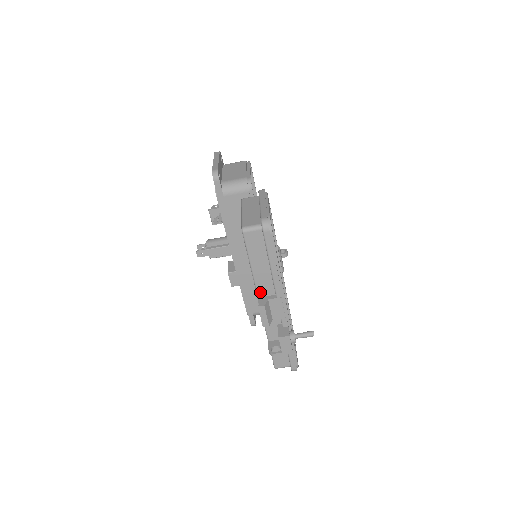
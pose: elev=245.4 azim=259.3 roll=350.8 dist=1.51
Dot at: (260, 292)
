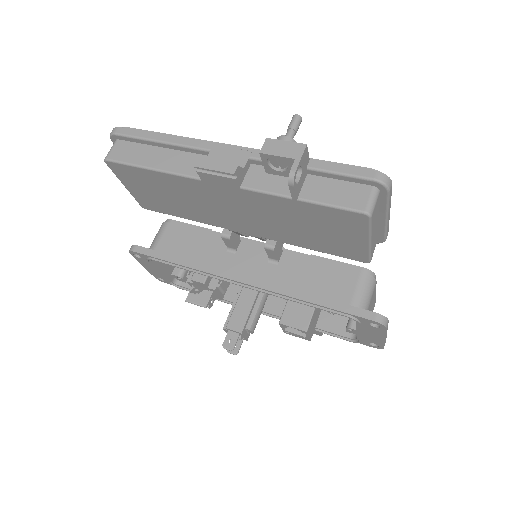
Dot at: (195, 173)
